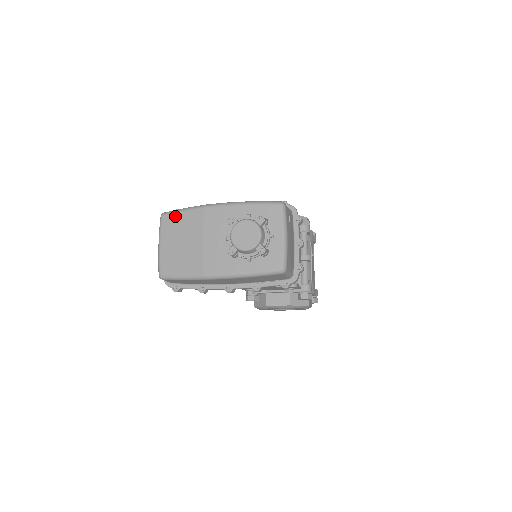
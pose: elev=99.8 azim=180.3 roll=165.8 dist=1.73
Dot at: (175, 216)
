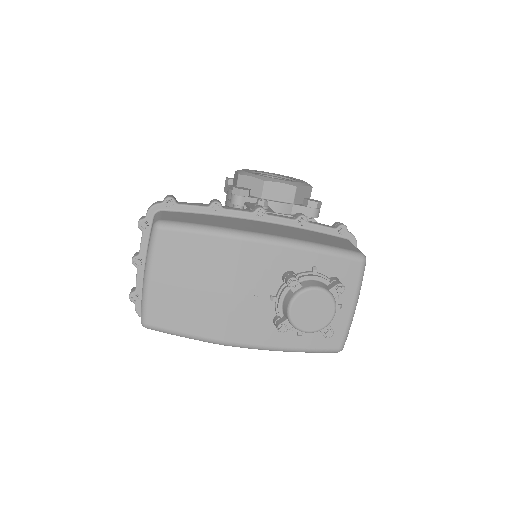
Dot at: (185, 237)
